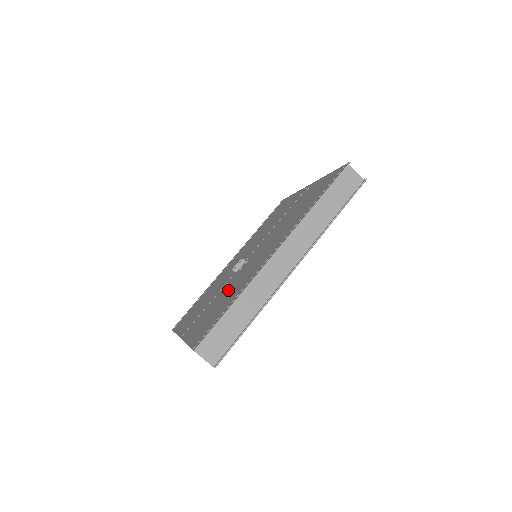
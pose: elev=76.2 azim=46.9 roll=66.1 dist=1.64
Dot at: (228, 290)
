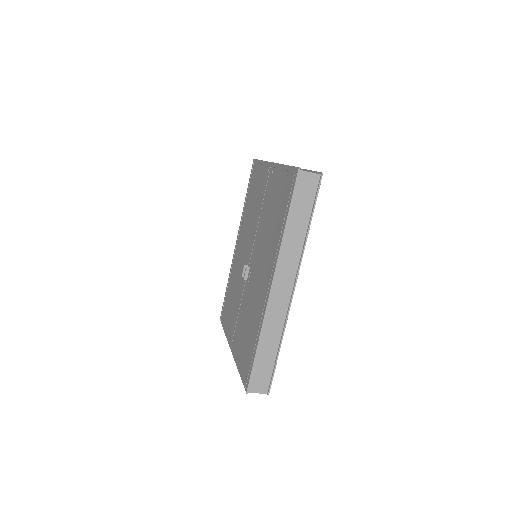
Dot at: (248, 311)
